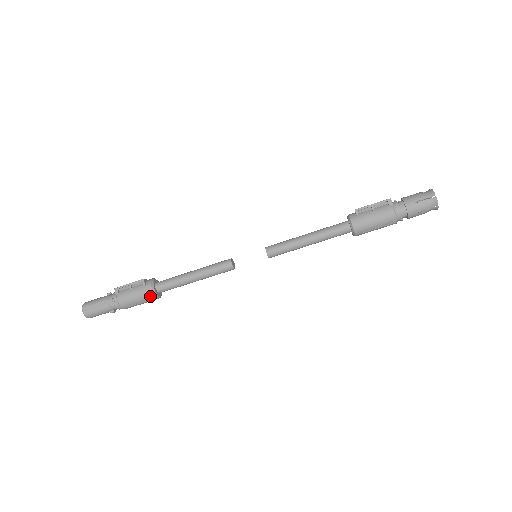
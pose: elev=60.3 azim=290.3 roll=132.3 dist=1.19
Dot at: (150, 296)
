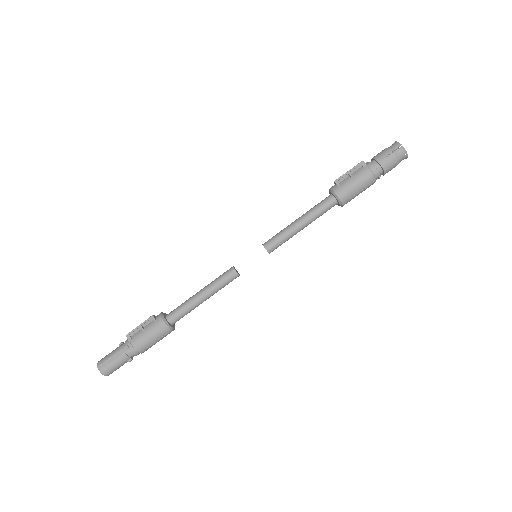
Dot at: (164, 330)
